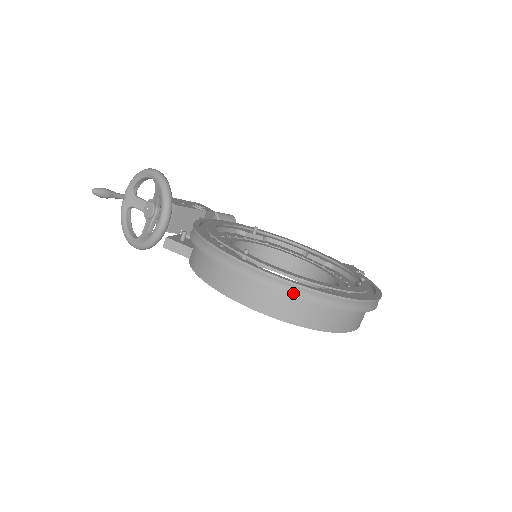
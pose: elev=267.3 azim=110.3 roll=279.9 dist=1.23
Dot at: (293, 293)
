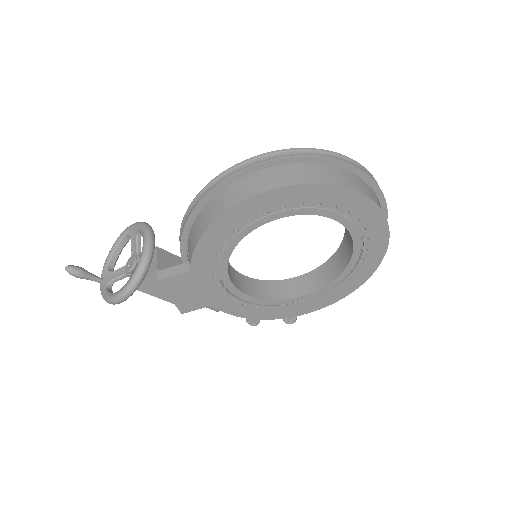
Dot at: (293, 155)
